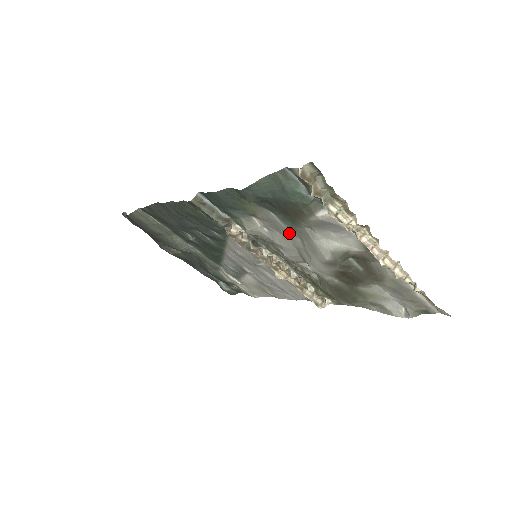
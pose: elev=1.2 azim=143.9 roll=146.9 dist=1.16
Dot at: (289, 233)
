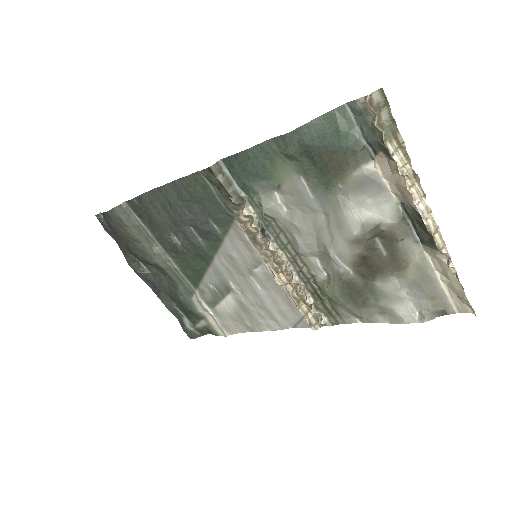
Dot at: (313, 209)
